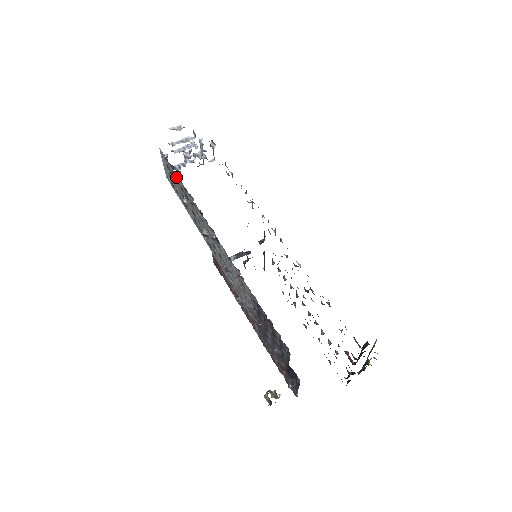
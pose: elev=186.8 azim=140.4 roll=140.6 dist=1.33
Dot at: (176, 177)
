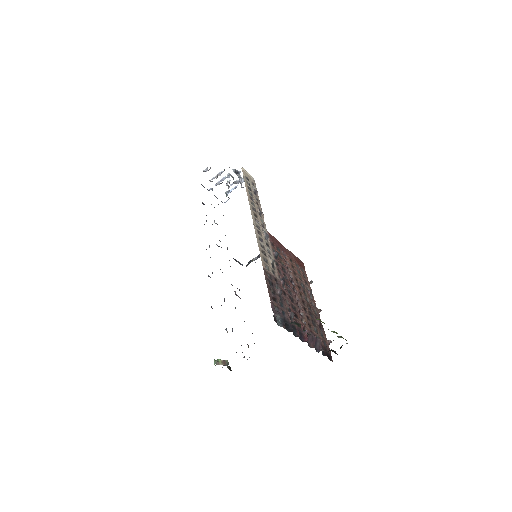
Dot at: occluded
